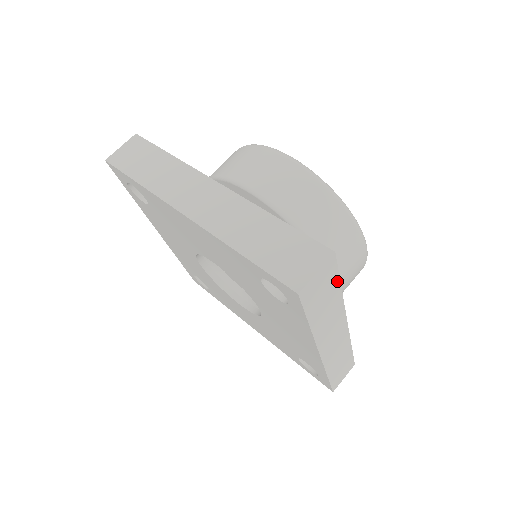
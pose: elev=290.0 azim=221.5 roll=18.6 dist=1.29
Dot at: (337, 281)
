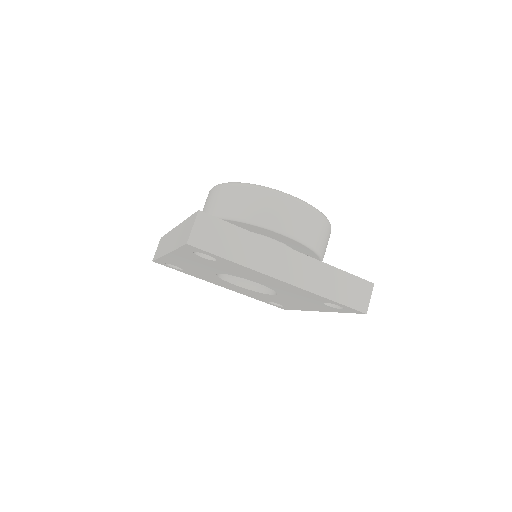
Dot at: (229, 226)
